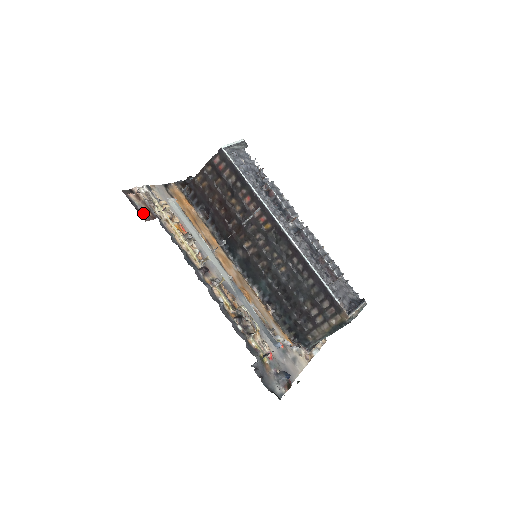
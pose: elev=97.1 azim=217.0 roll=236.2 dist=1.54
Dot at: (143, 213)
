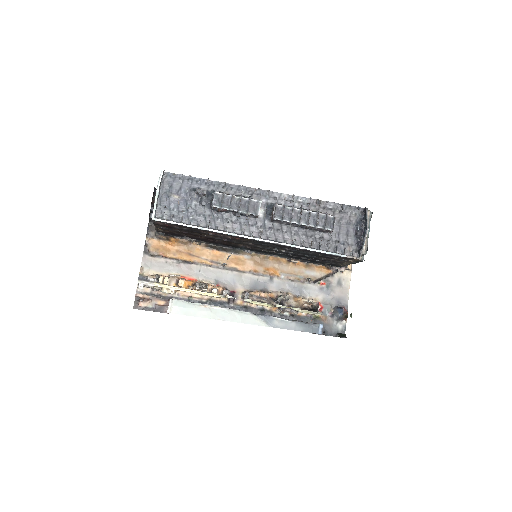
Dot at: (160, 308)
